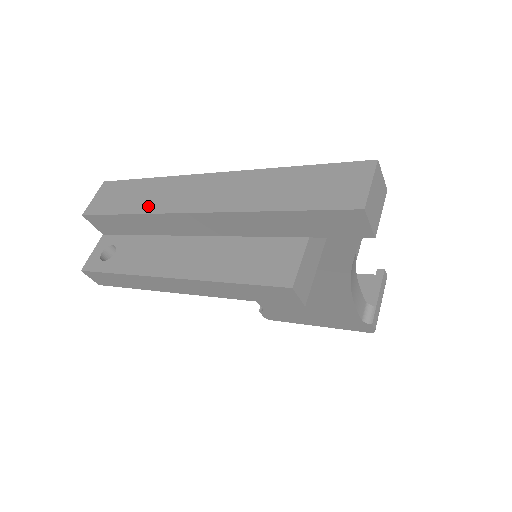
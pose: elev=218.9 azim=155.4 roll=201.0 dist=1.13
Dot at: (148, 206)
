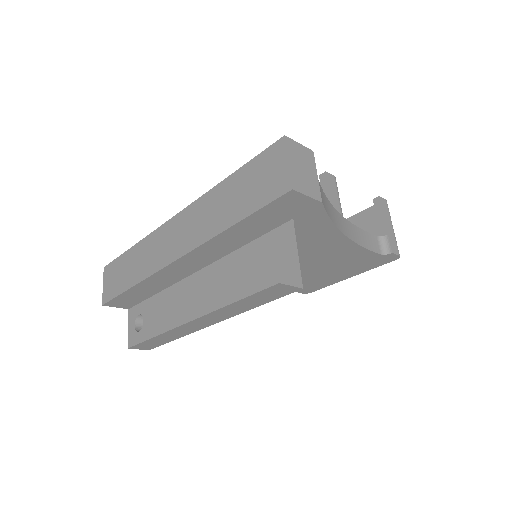
Dot at: (141, 273)
